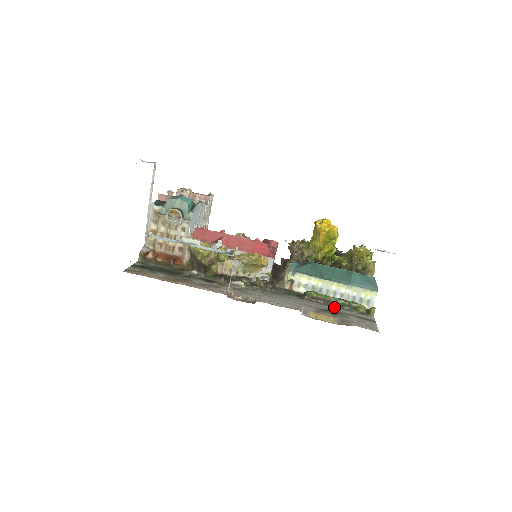
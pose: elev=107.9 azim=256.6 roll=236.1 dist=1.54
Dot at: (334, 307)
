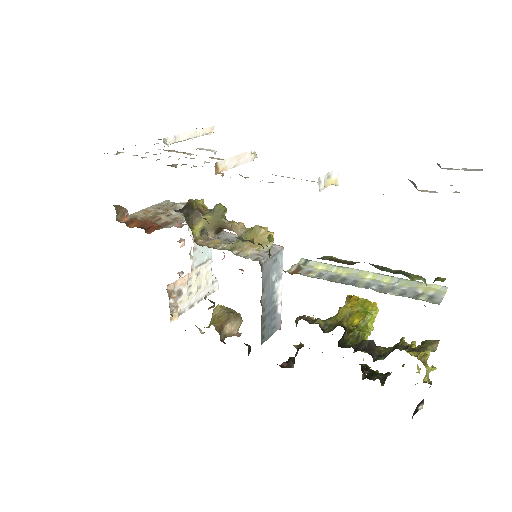
Dot at: occluded
